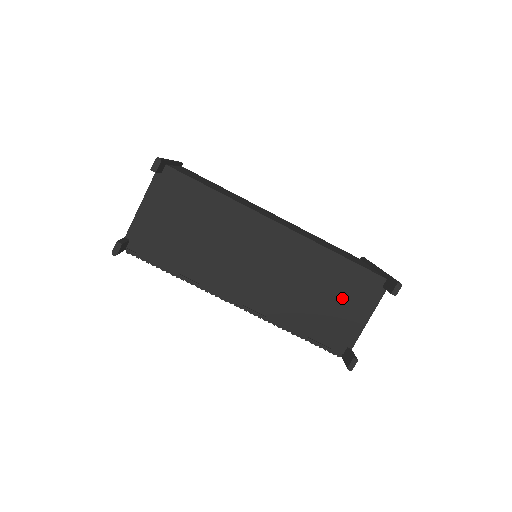
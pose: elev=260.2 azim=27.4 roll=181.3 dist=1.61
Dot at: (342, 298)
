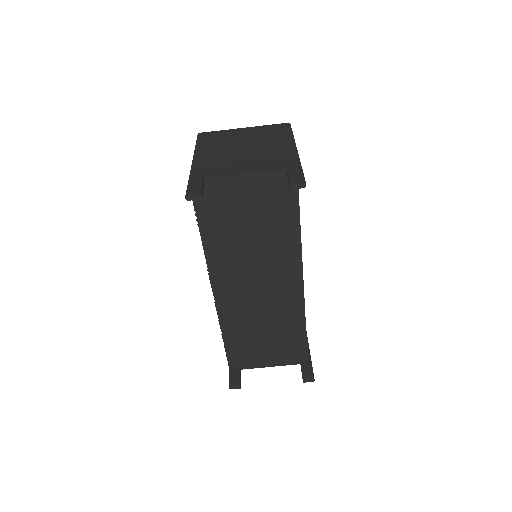
Dot at: (274, 346)
